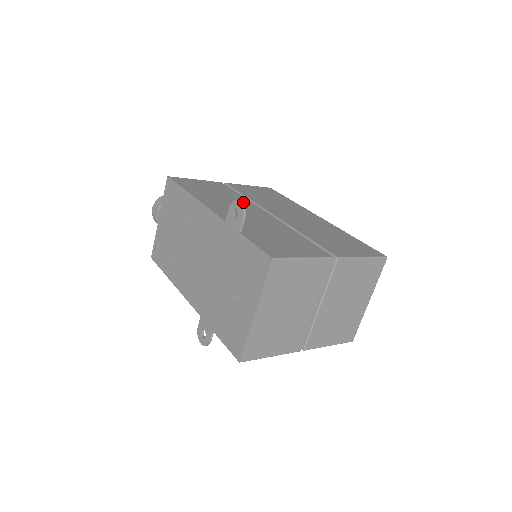
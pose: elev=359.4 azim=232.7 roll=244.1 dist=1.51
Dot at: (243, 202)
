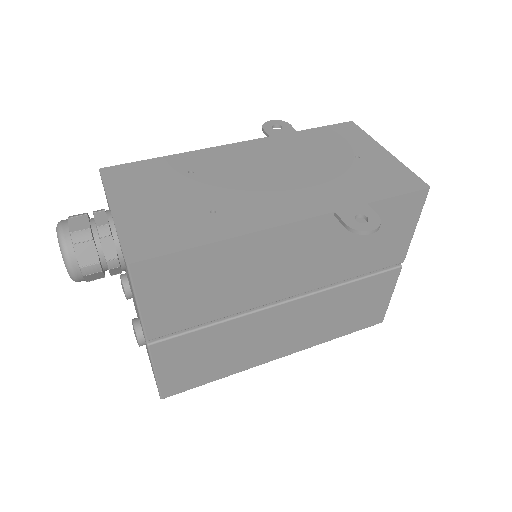
Dot at: occluded
